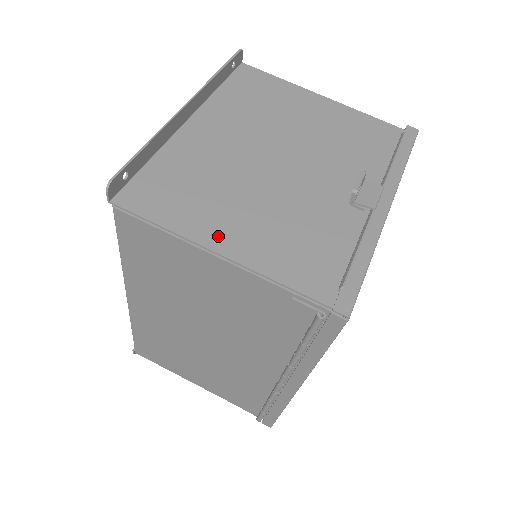
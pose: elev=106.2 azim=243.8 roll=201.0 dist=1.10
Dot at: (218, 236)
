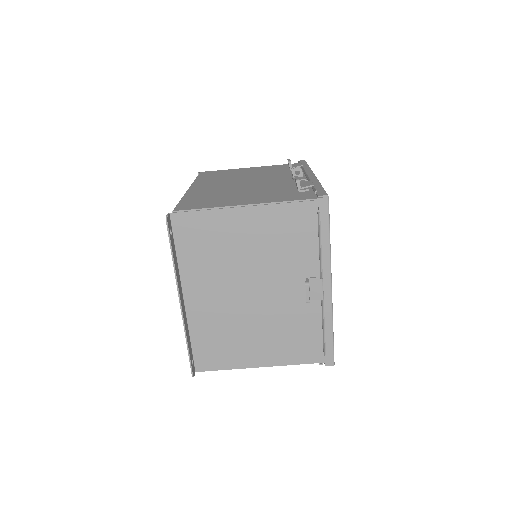
Dot at: (254, 359)
